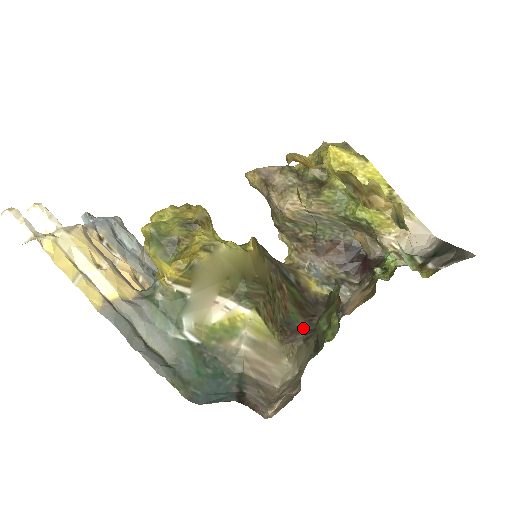
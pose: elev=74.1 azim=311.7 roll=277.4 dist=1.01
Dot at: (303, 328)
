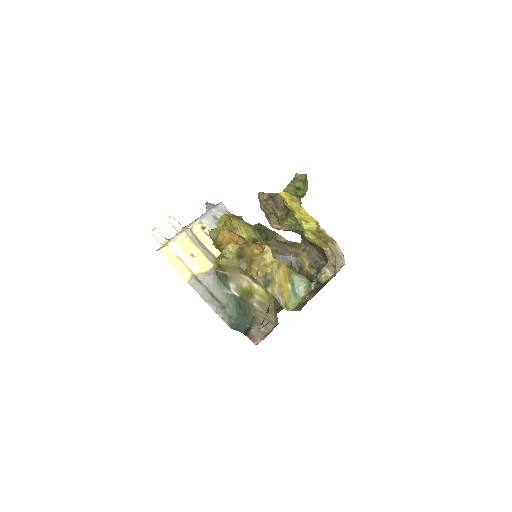
Dot at: occluded
